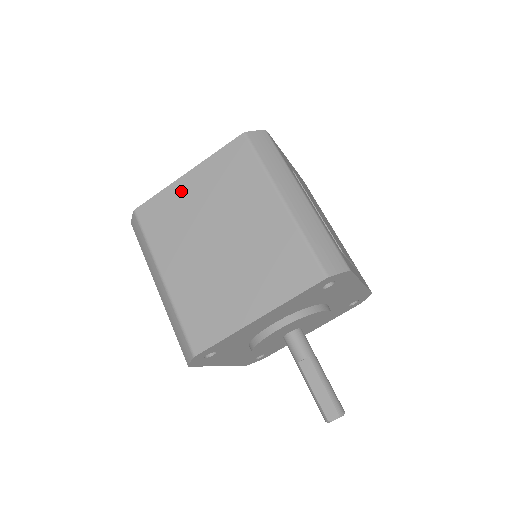
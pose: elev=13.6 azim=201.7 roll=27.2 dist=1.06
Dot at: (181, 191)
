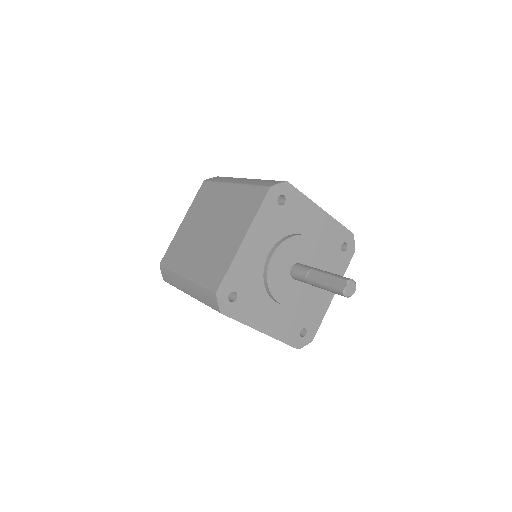
Dot at: (181, 232)
